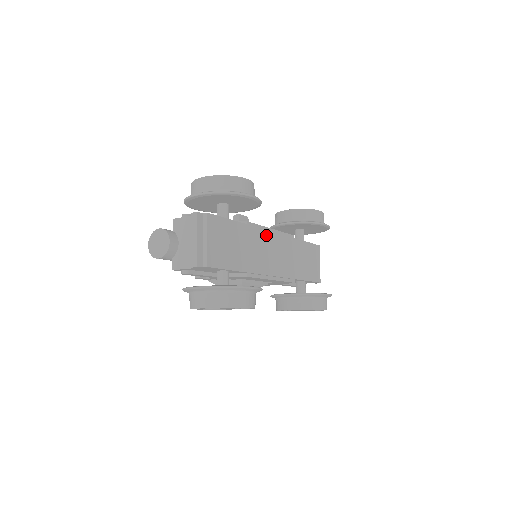
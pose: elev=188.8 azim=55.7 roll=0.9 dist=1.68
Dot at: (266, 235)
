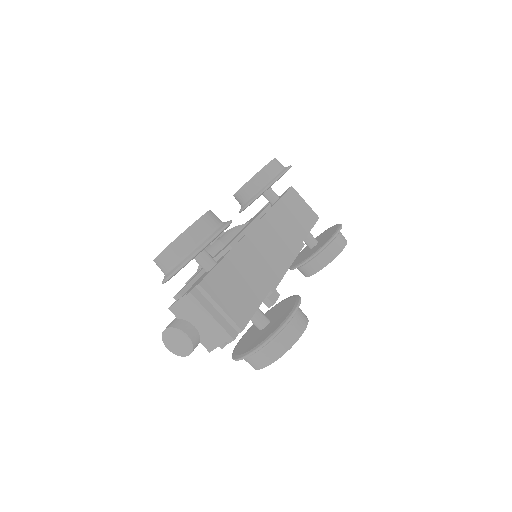
Dot at: (253, 236)
